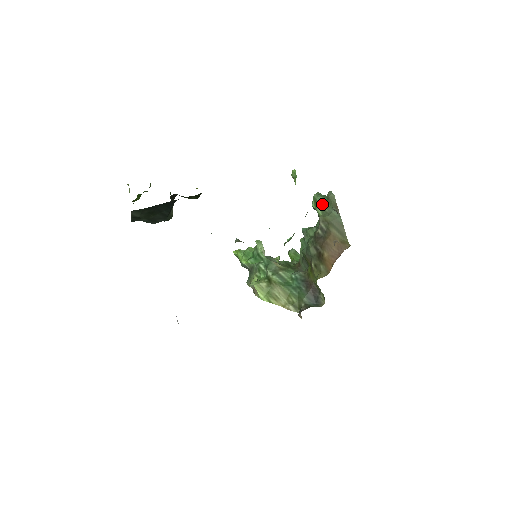
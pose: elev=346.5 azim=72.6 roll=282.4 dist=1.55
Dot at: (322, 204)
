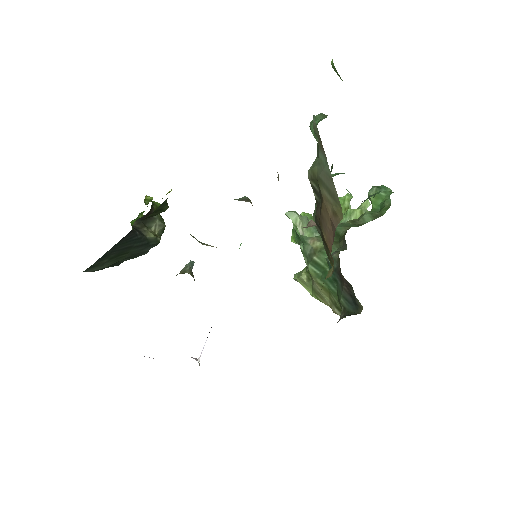
Dot at: (316, 140)
